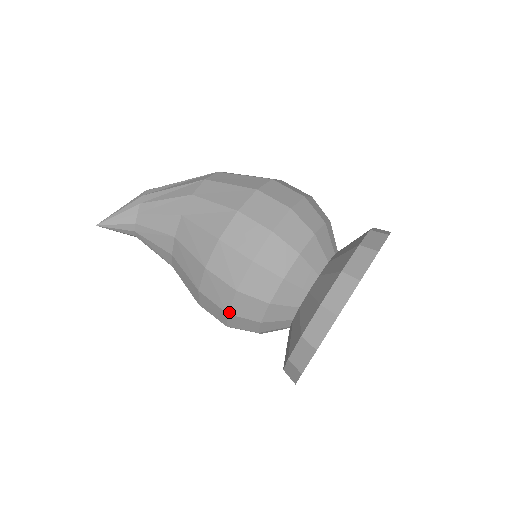
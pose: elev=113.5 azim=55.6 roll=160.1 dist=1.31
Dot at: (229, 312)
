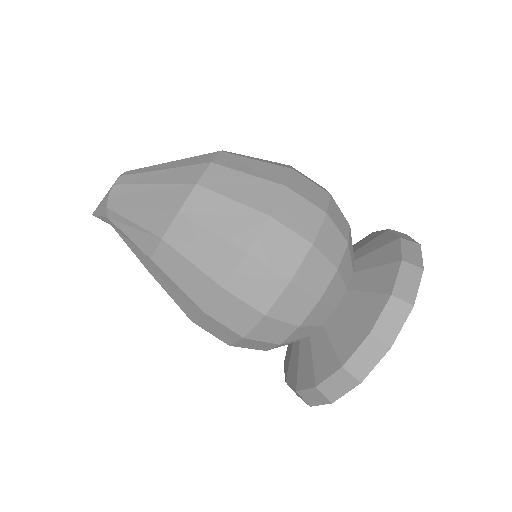
Dot at: occluded
